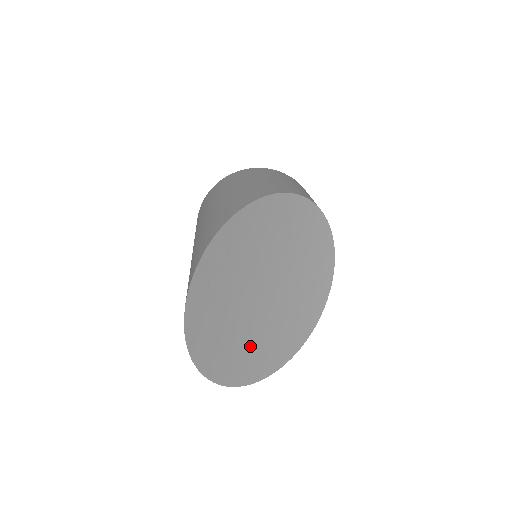
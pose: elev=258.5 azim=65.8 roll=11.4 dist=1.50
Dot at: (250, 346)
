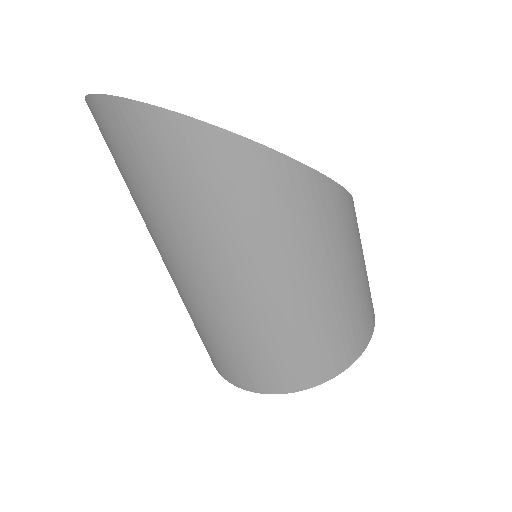
Dot at: occluded
